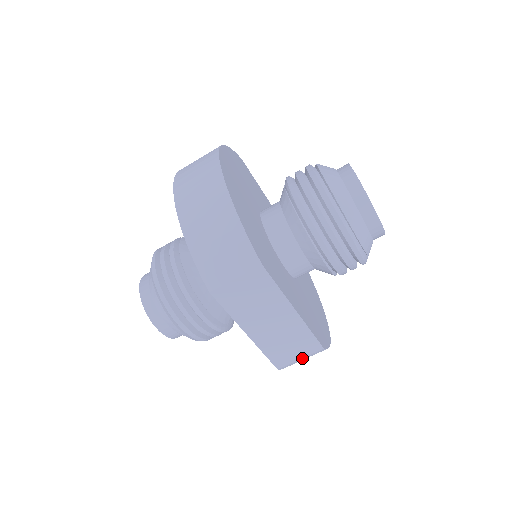
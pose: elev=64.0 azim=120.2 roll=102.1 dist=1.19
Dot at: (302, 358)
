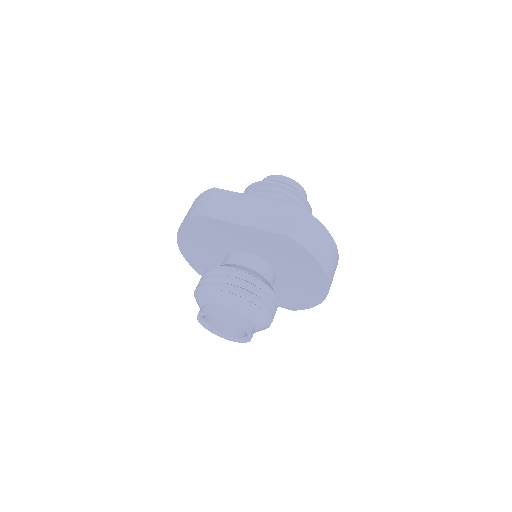
Dot at: (294, 220)
